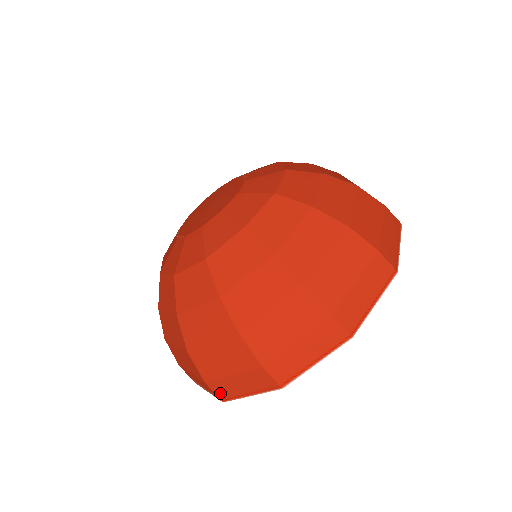
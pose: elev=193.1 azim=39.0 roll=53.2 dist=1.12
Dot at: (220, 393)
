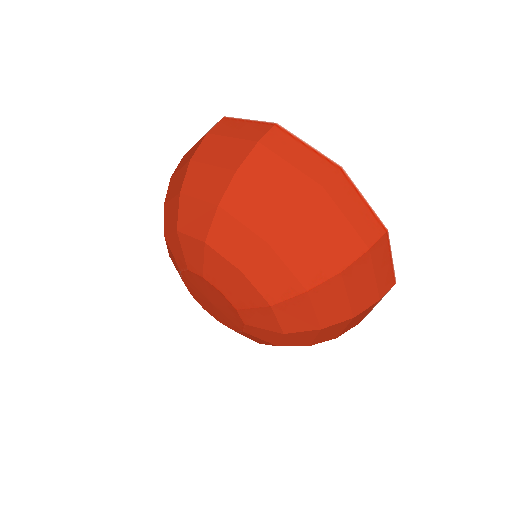
Dot at: occluded
